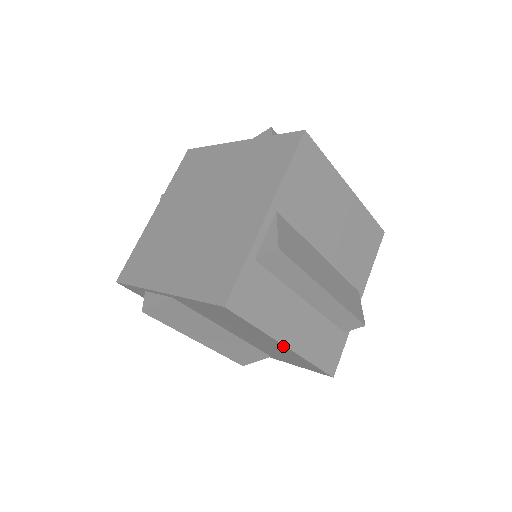
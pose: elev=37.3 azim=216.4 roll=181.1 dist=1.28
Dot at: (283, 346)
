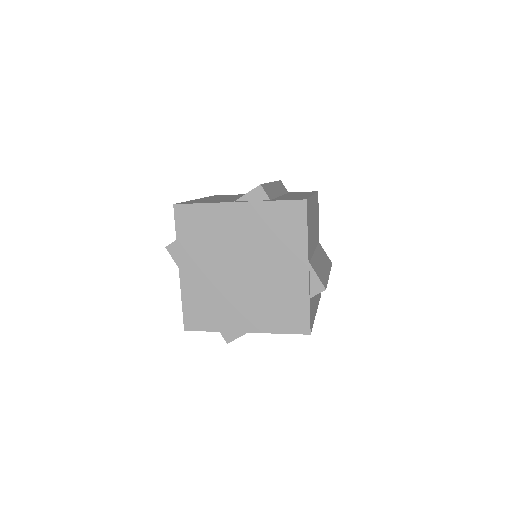
Dot at: occluded
